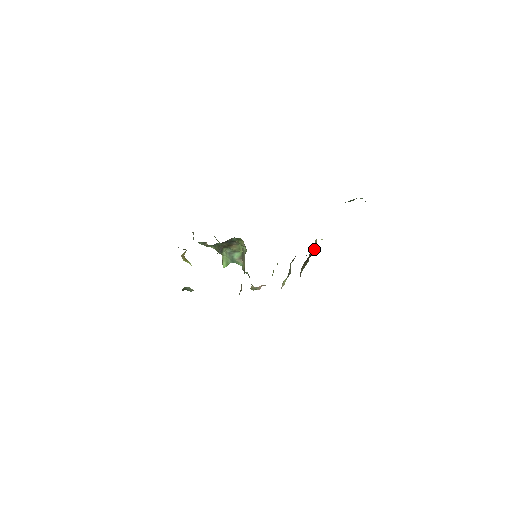
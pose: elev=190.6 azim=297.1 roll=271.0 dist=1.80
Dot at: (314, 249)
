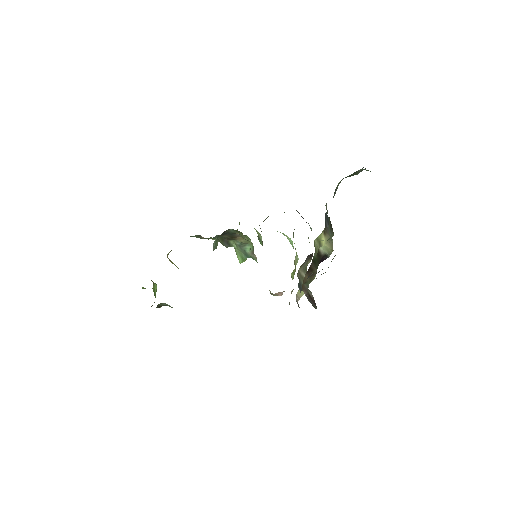
Dot at: (326, 249)
